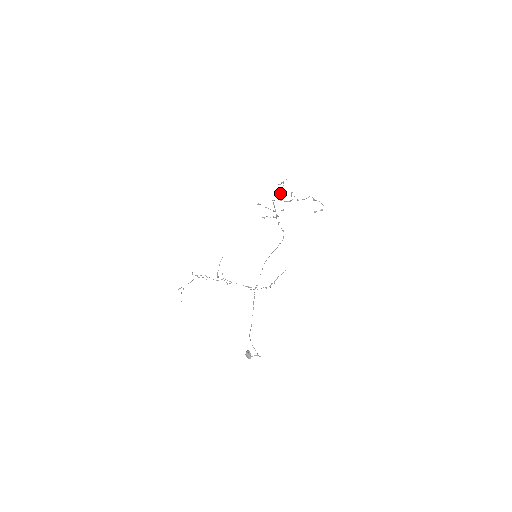
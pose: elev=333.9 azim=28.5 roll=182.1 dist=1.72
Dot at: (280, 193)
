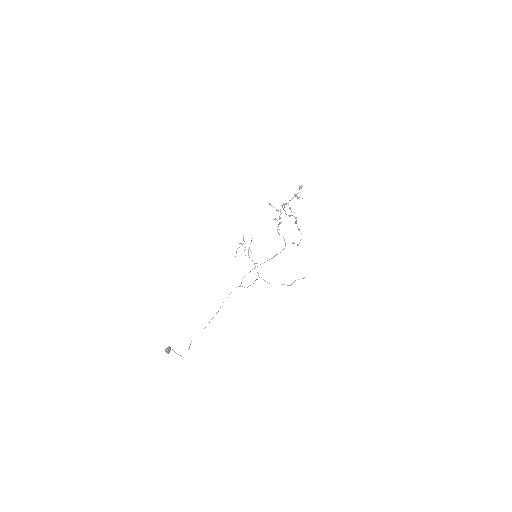
Dot at: (283, 203)
